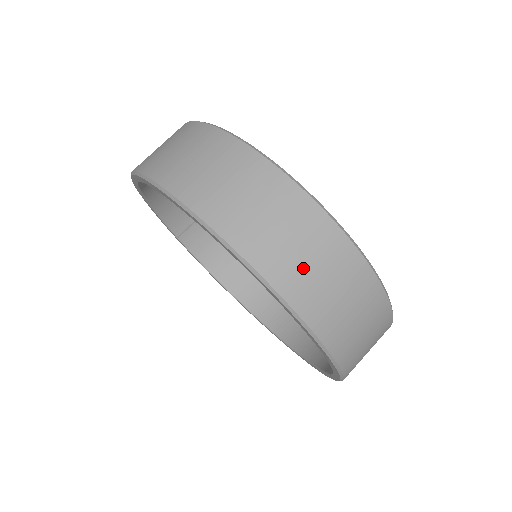
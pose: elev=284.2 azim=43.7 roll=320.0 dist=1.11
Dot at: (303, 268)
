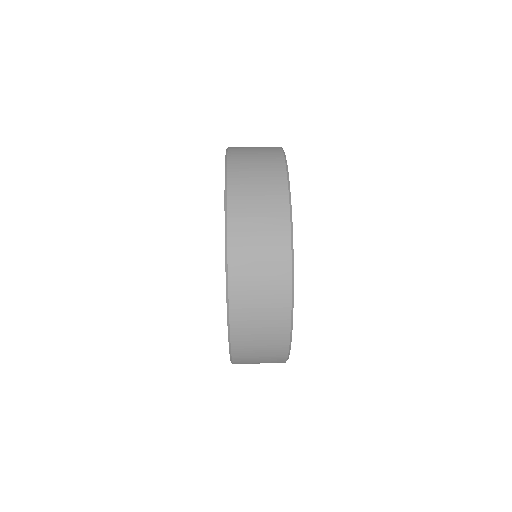
Dot at: (248, 147)
